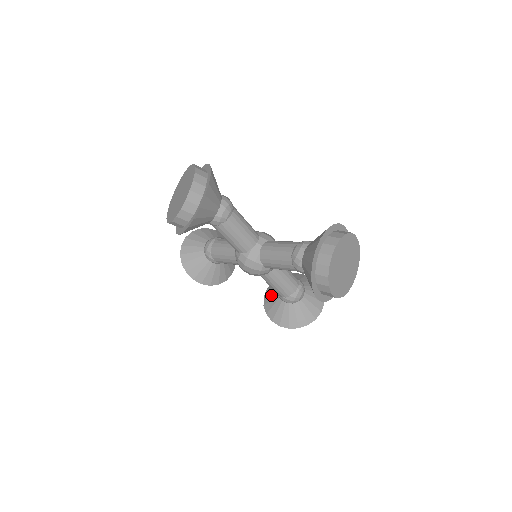
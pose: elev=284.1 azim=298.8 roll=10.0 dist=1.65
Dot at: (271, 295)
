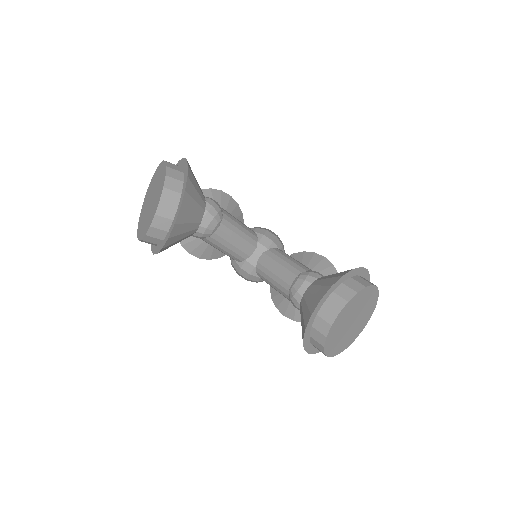
Dot at: occluded
